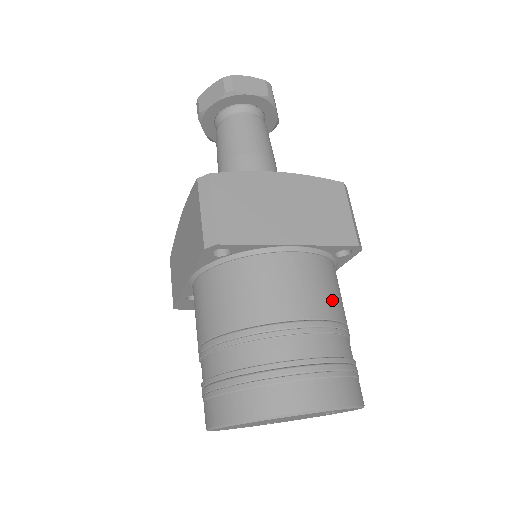
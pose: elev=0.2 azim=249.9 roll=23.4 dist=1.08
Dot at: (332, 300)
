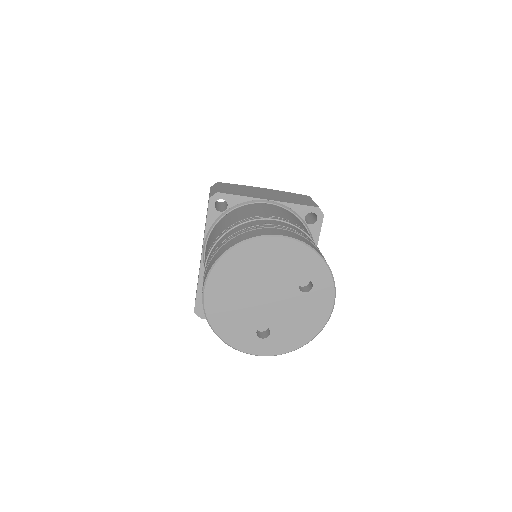
Dot at: (300, 224)
